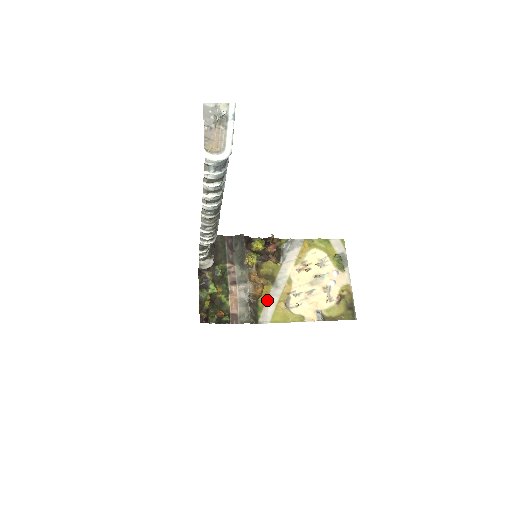
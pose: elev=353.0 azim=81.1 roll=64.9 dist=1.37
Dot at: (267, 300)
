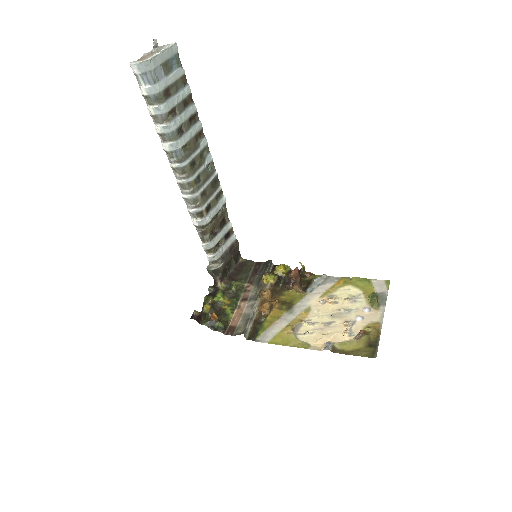
Dot at: (275, 322)
